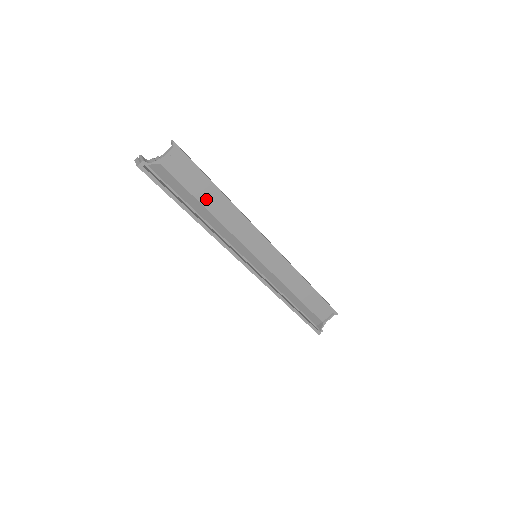
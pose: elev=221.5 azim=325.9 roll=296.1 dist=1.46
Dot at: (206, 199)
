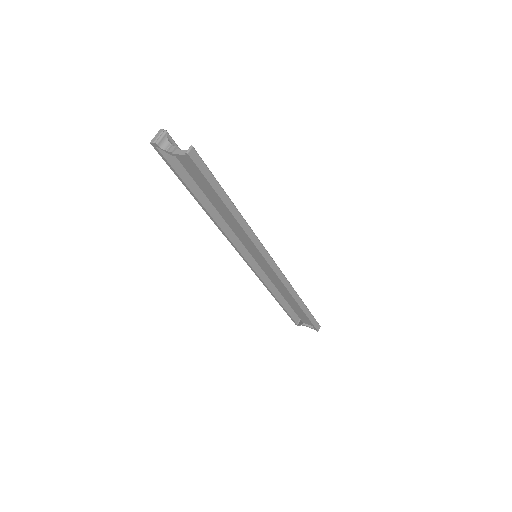
Dot at: (215, 201)
